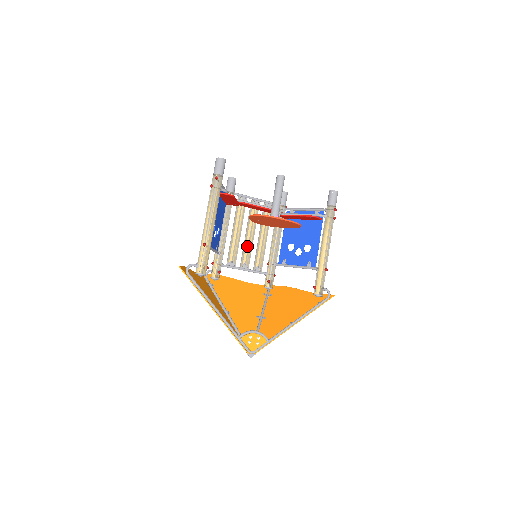
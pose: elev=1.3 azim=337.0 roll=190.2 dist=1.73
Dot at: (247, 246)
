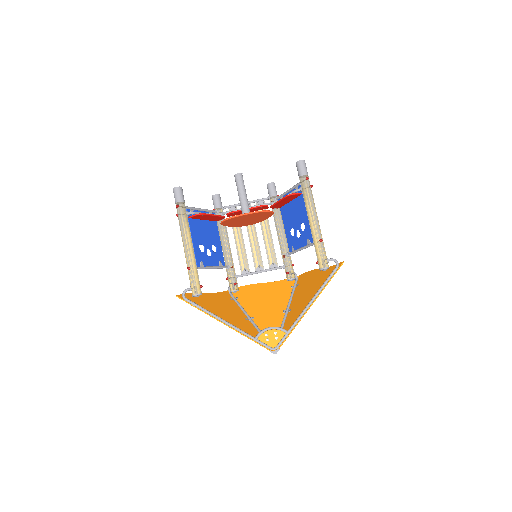
Dot at: (254, 249)
